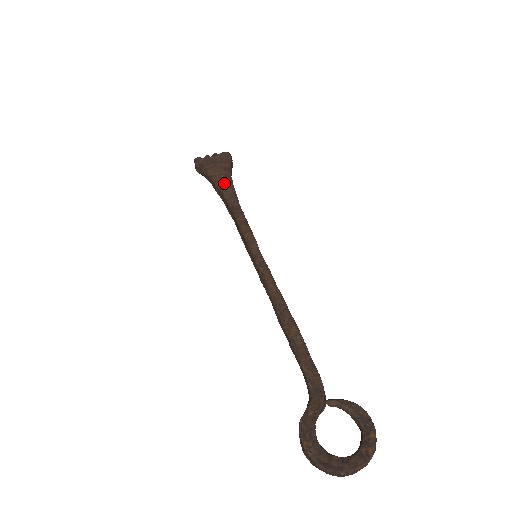
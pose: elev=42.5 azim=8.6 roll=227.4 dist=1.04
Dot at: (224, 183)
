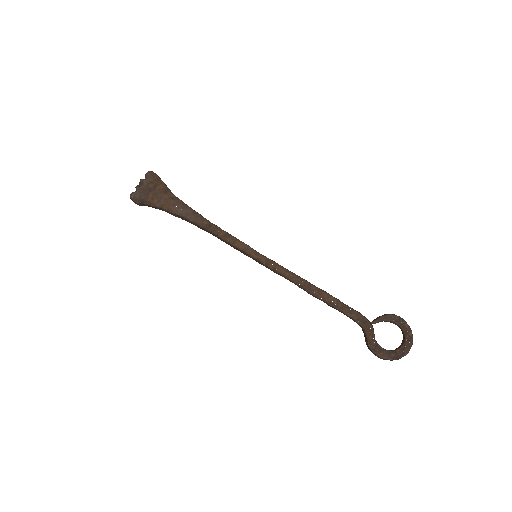
Dot at: (178, 208)
